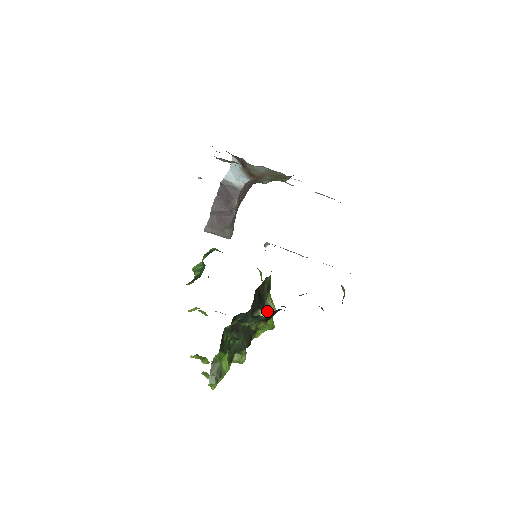
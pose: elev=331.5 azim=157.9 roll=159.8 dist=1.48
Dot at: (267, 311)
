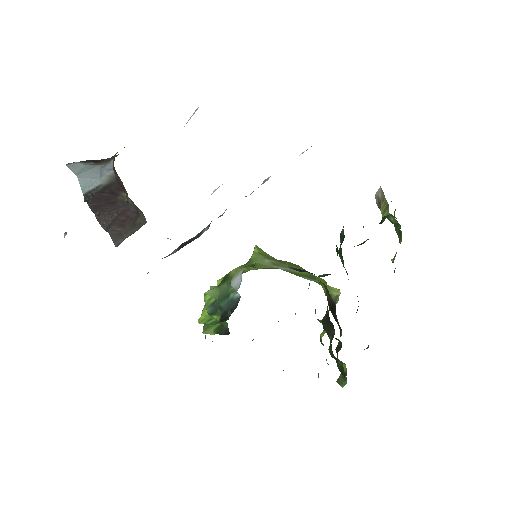
Dot at: (336, 301)
